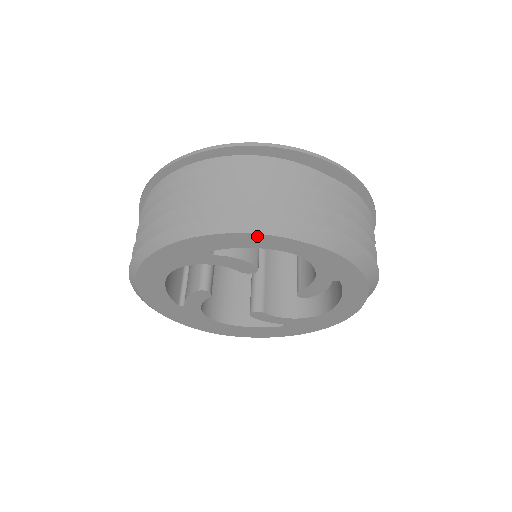
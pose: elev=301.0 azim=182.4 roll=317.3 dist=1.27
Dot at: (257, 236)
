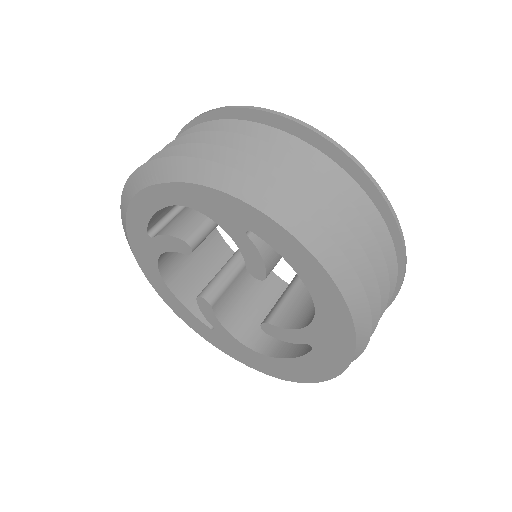
Dot at: (141, 195)
